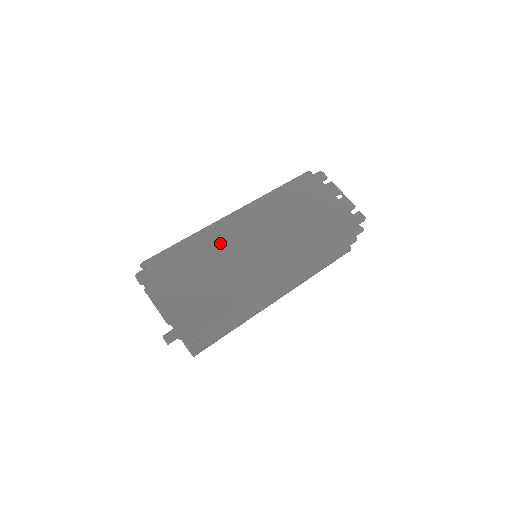
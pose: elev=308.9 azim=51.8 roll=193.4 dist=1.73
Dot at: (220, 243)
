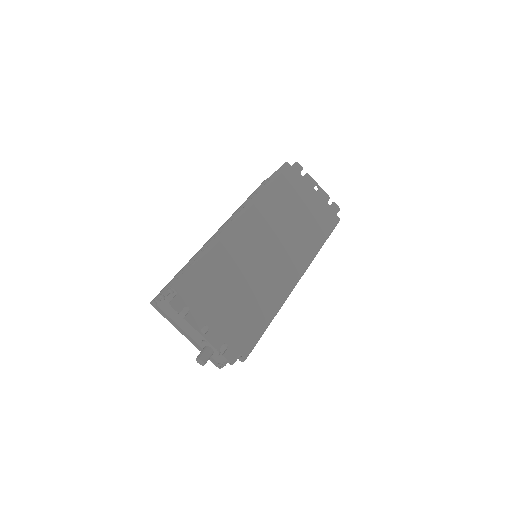
Dot at: (236, 252)
